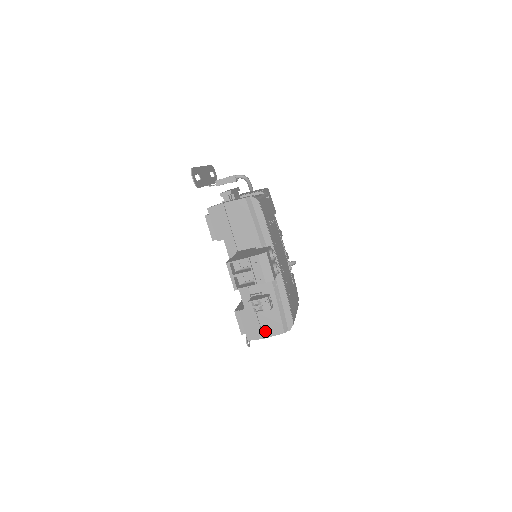
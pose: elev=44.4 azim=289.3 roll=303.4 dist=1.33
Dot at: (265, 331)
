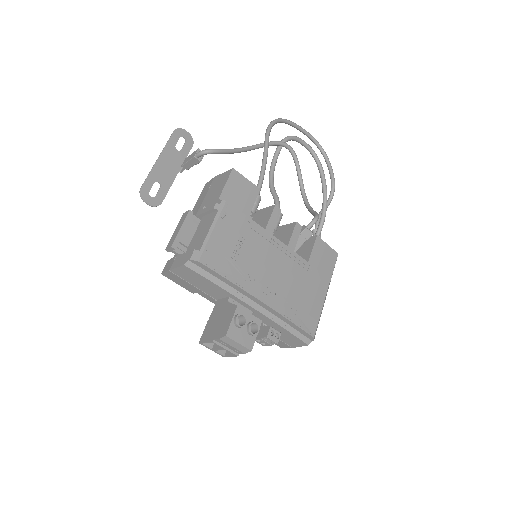
Dot at: (290, 344)
